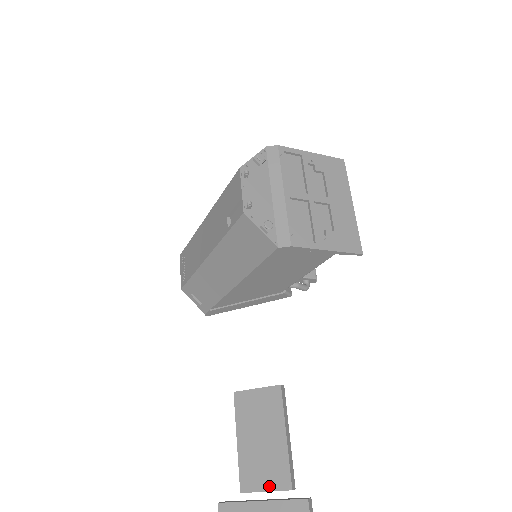
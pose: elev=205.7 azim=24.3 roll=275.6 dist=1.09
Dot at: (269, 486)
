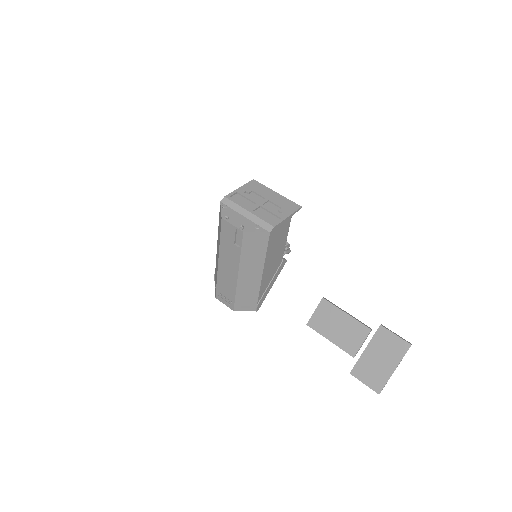
Dot at: (361, 340)
